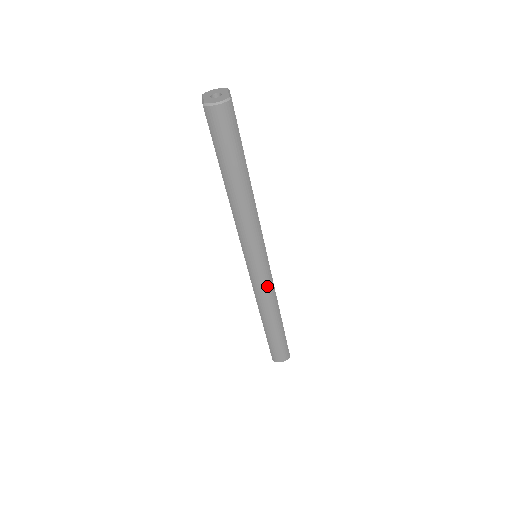
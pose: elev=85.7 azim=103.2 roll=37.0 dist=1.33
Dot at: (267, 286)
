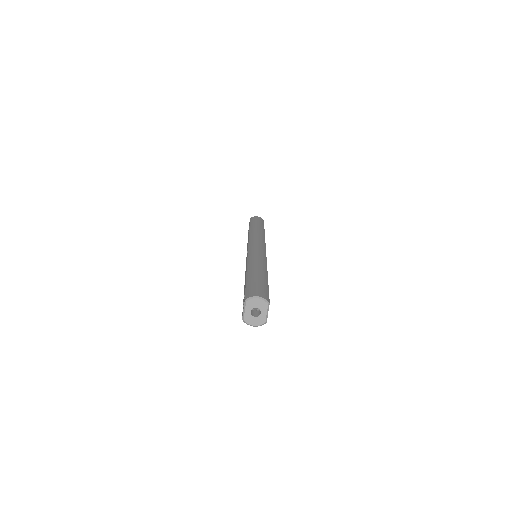
Dot at: occluded
